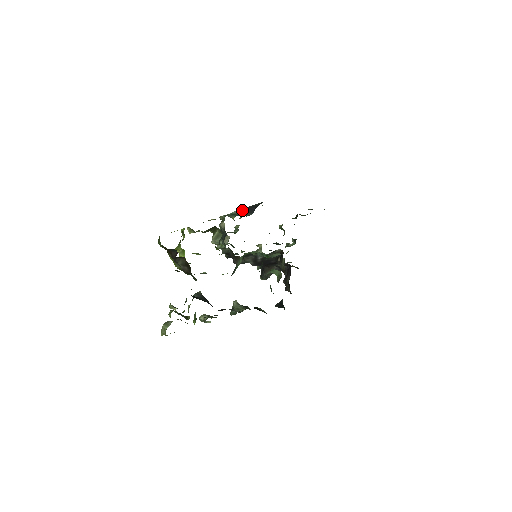
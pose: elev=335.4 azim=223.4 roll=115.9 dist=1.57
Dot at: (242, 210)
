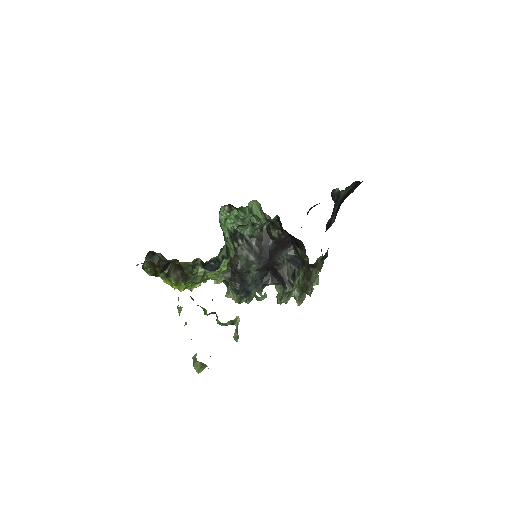
Dot at: occluded
